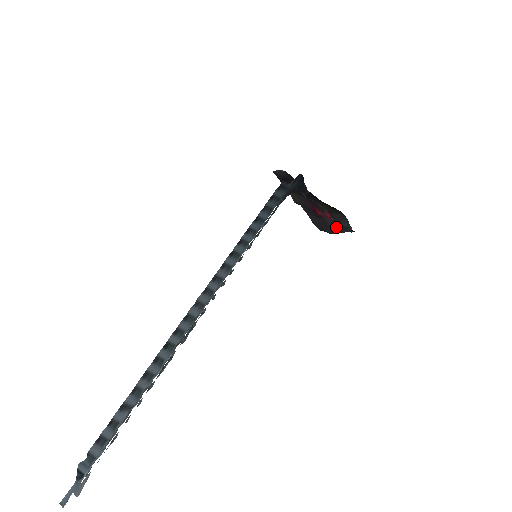
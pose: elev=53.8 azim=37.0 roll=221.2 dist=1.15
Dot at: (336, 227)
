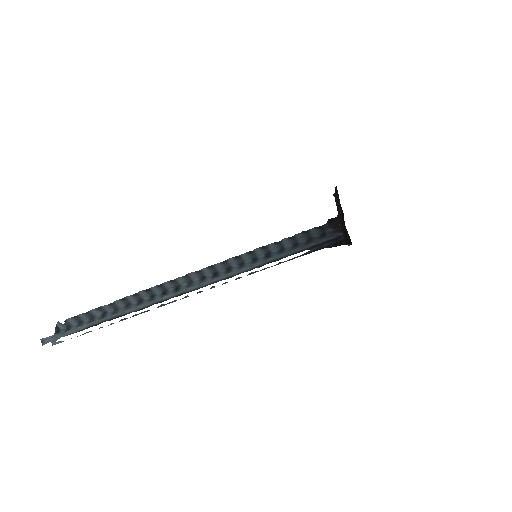
Dot at: occluded
